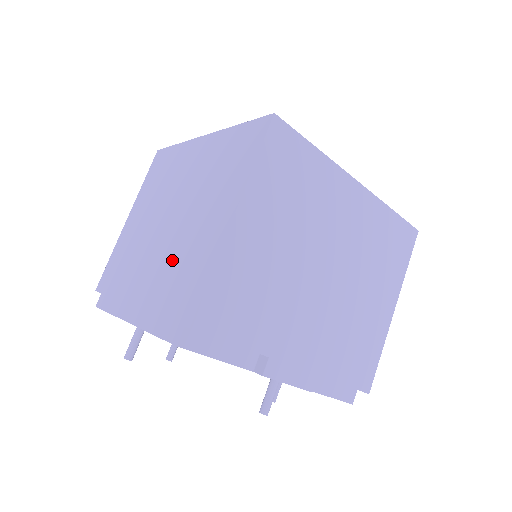
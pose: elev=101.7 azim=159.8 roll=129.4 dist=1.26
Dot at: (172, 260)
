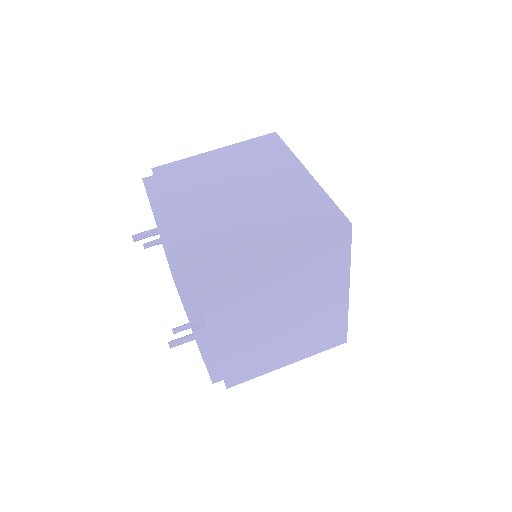
Dot at: (217, 224)
